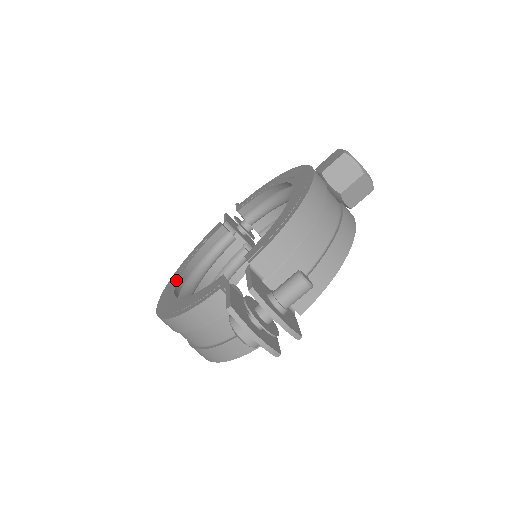
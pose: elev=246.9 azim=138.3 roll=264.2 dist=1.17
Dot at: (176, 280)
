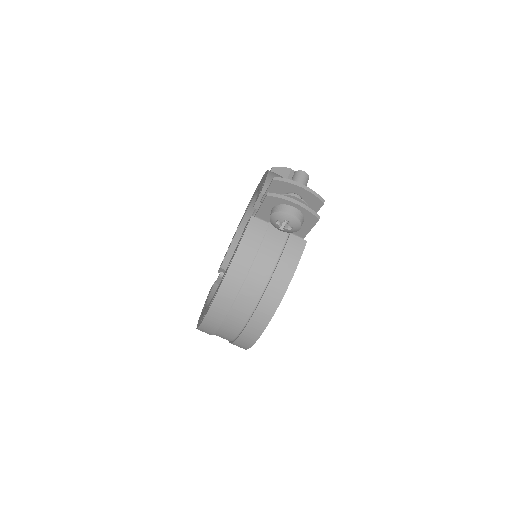
Dot at: occluded
